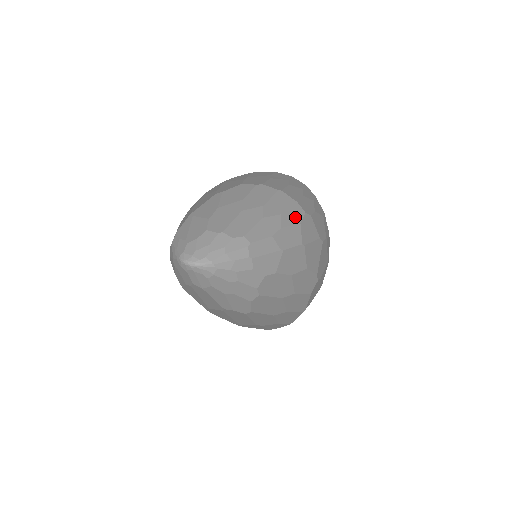
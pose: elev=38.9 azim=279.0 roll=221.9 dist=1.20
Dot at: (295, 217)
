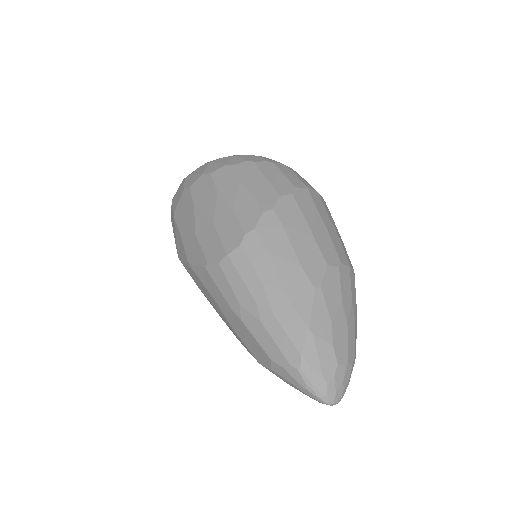
Dot at: occluded
